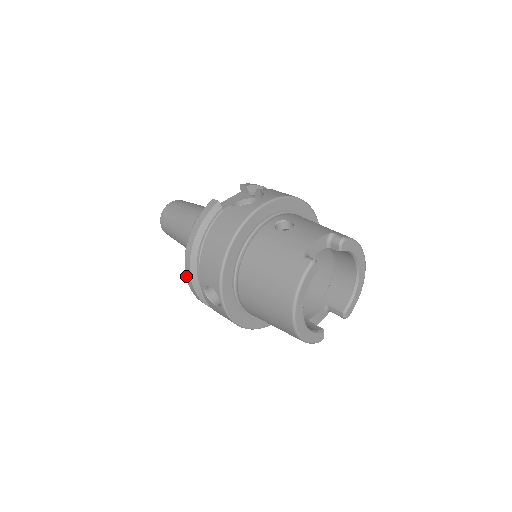
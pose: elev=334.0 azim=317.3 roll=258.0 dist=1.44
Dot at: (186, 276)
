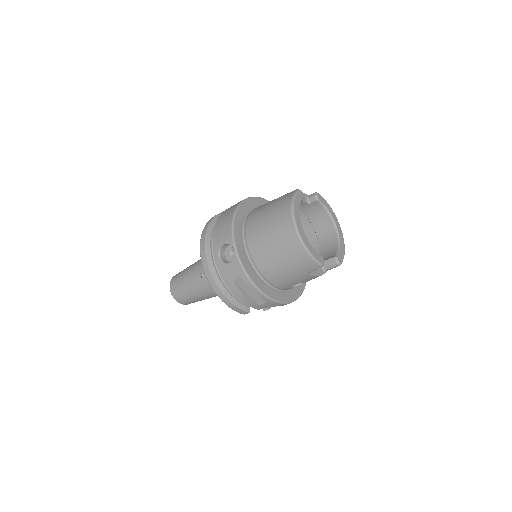
Dot at: (201, 260)
